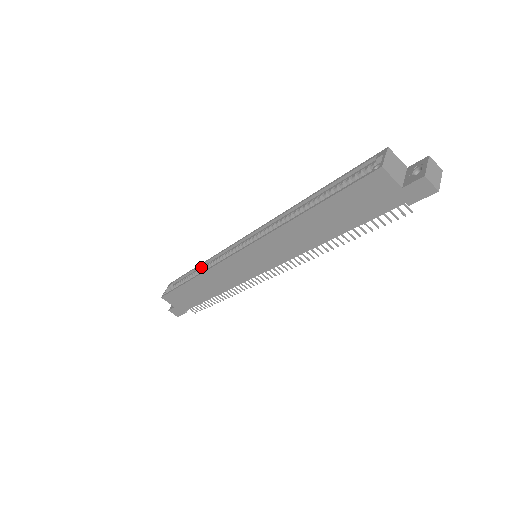
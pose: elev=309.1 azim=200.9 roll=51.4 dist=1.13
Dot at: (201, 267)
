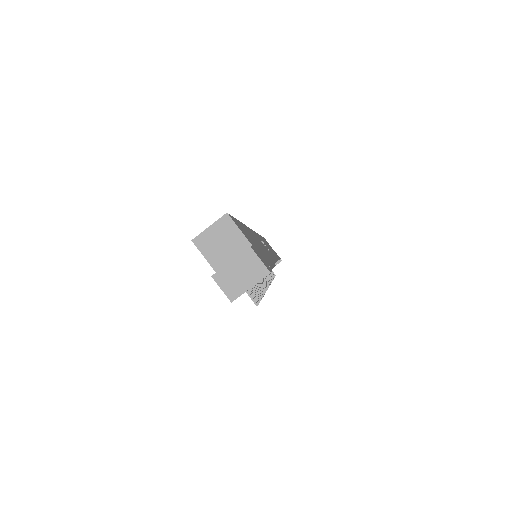
Dot at: occluded
